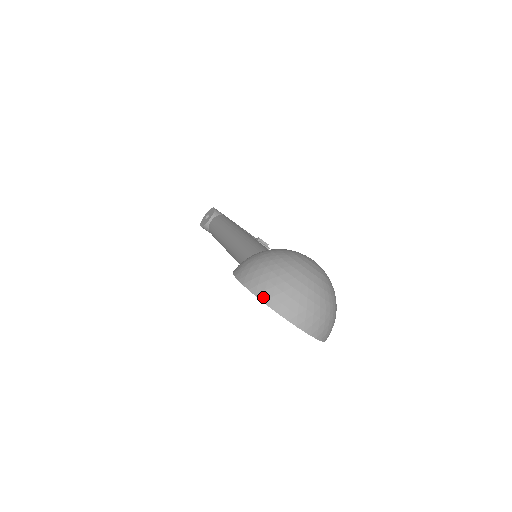
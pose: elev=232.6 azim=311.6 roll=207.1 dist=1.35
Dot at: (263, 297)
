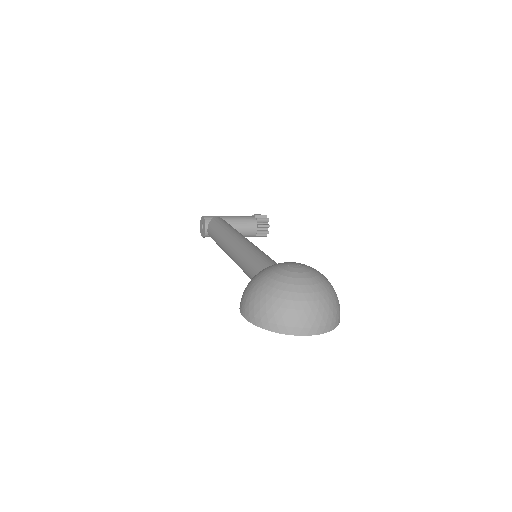
Dot at: (270, 328)
